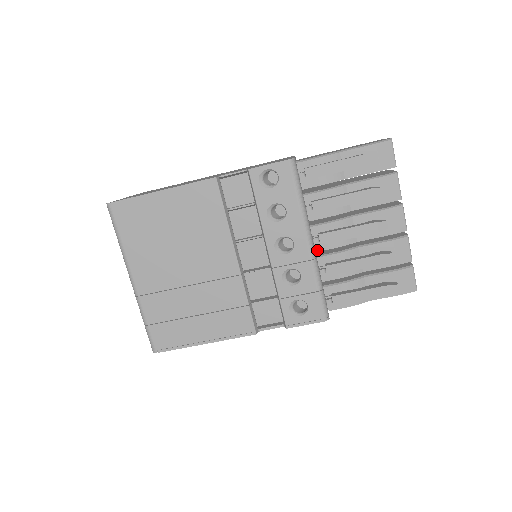
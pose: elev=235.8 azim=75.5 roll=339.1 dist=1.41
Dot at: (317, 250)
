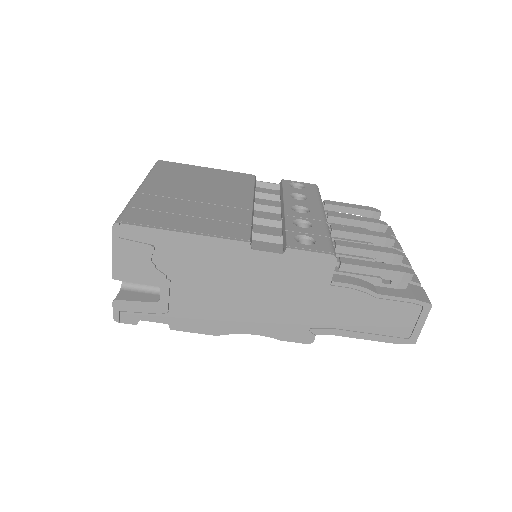
Dot at: occluded
